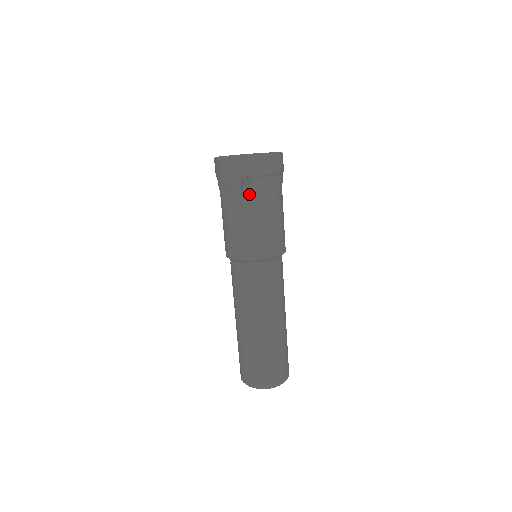
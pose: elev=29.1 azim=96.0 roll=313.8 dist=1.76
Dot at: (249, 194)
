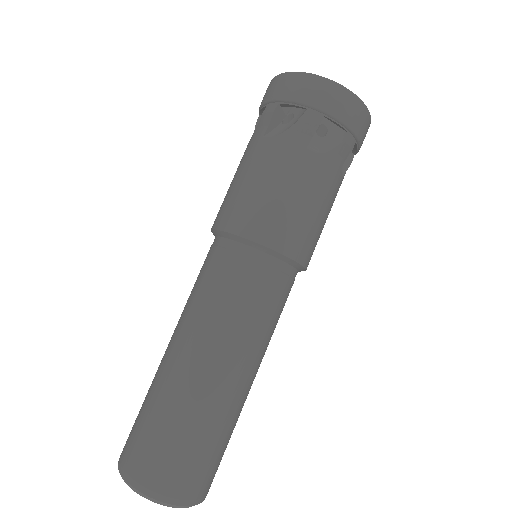
Dot at: (321, 147)
